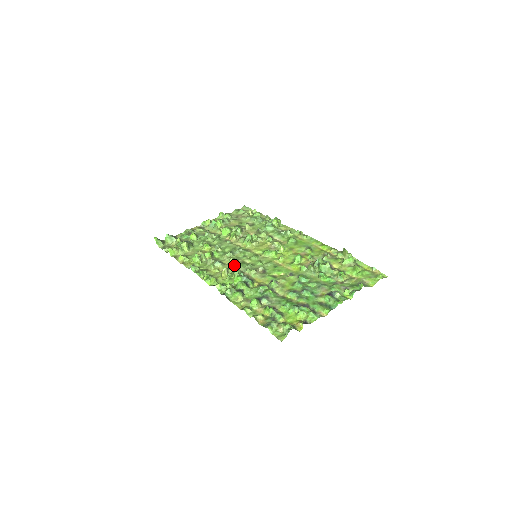
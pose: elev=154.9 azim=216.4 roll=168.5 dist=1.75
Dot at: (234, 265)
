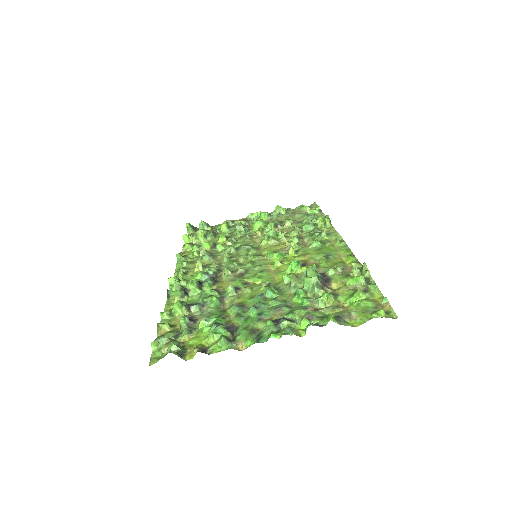
Dot at: (222, 262)
